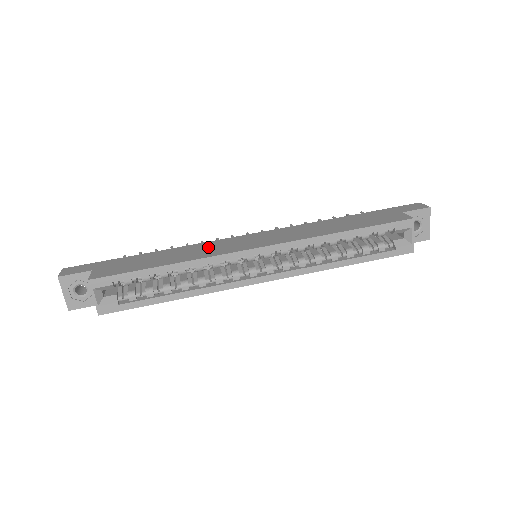
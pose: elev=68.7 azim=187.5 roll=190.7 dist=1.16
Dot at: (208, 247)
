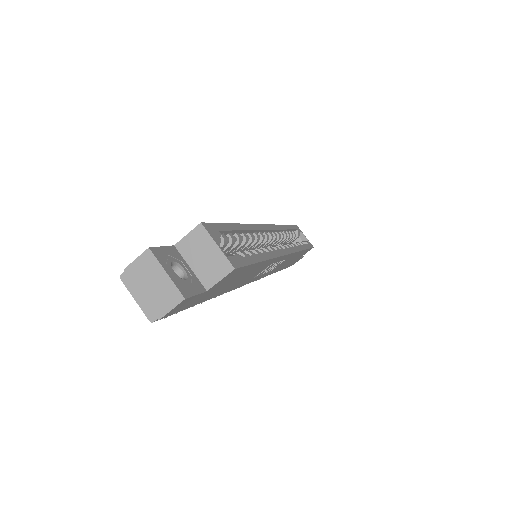
Dot at: occluded
